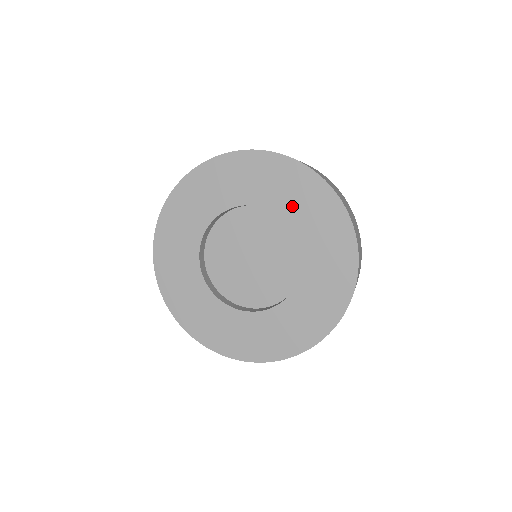
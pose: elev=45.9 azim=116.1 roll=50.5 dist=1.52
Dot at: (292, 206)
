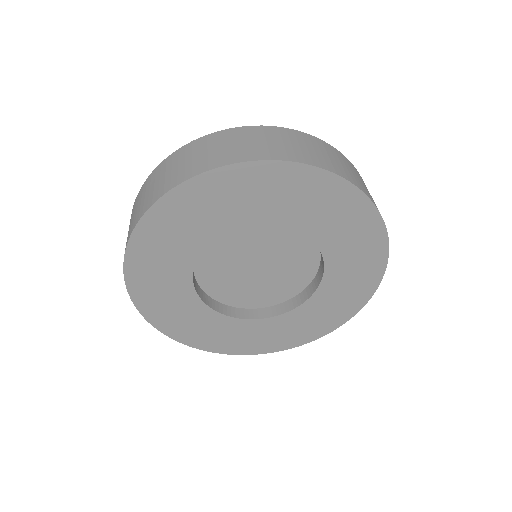
Dot at: (270, 208)
